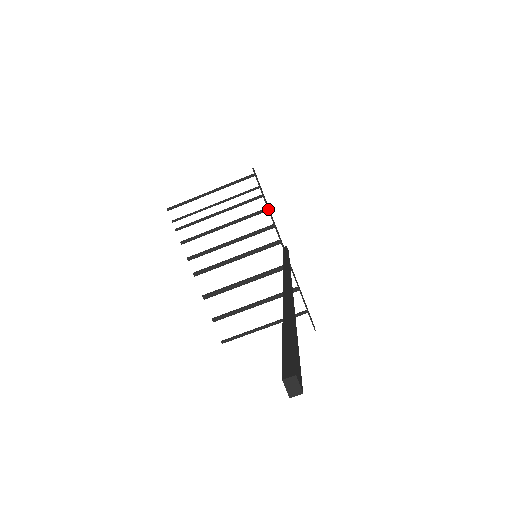
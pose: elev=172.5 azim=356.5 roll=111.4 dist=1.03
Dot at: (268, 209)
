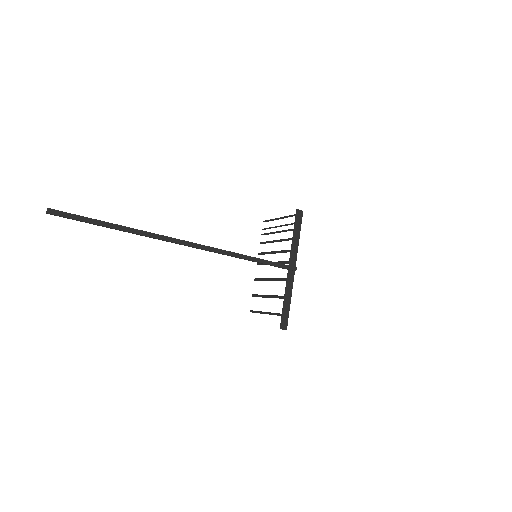
Dot at: (293, 237)
